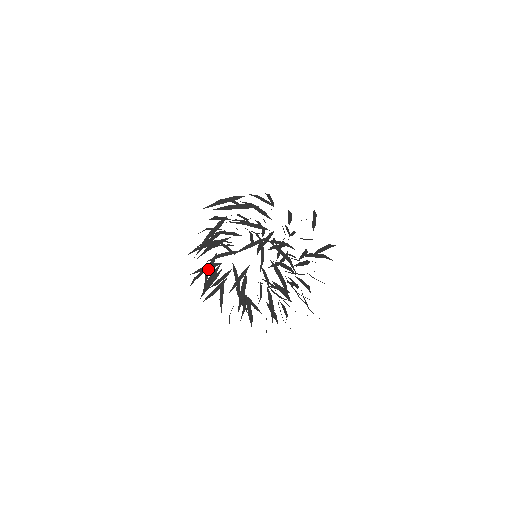
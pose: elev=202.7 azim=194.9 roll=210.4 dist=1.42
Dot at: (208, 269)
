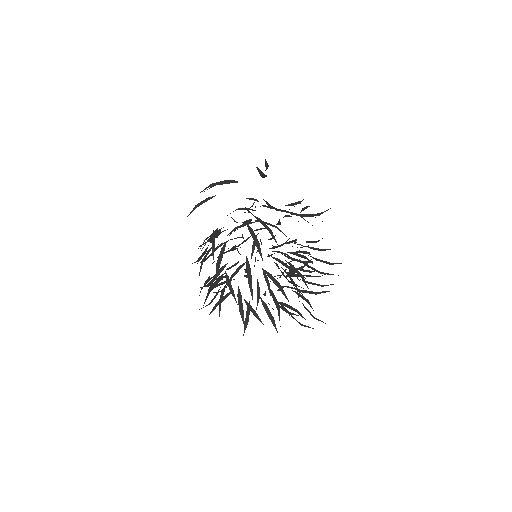
Dot at: (204, 258)
